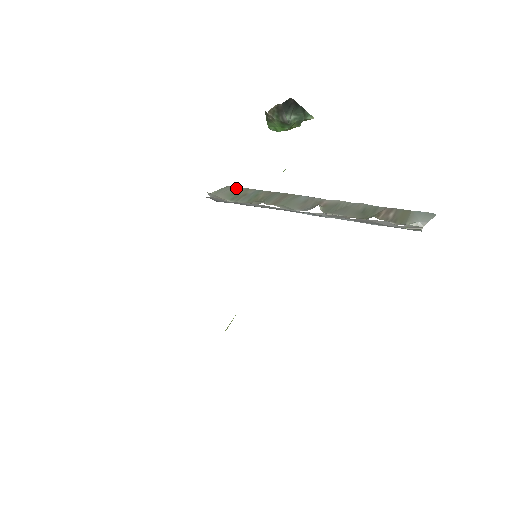
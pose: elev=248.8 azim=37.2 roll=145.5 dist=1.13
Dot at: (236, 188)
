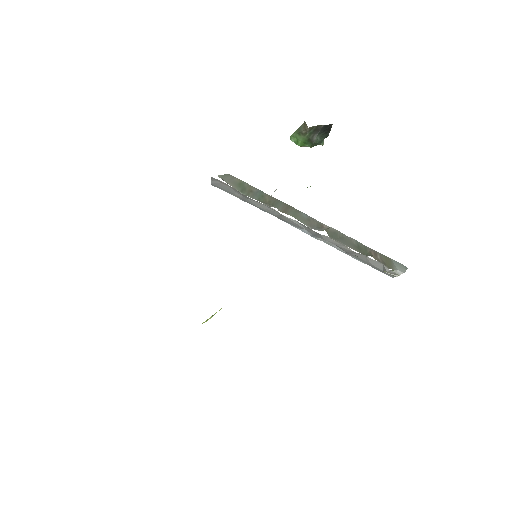
Dot at: (239, 180)
